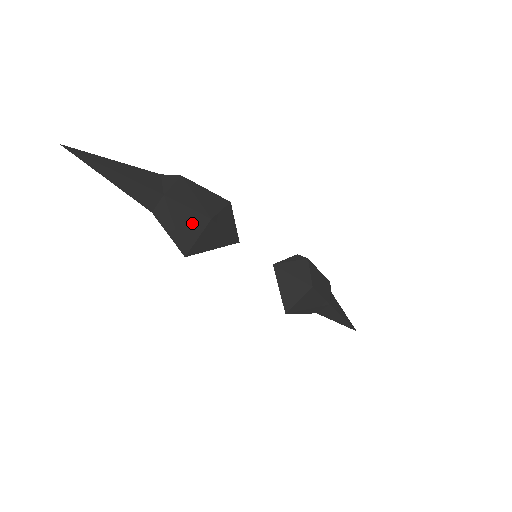
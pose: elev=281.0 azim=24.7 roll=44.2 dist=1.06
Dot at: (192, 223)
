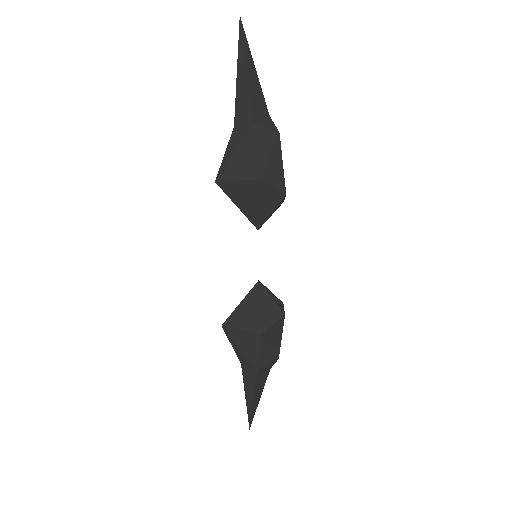
Dot at: (246, 165)
